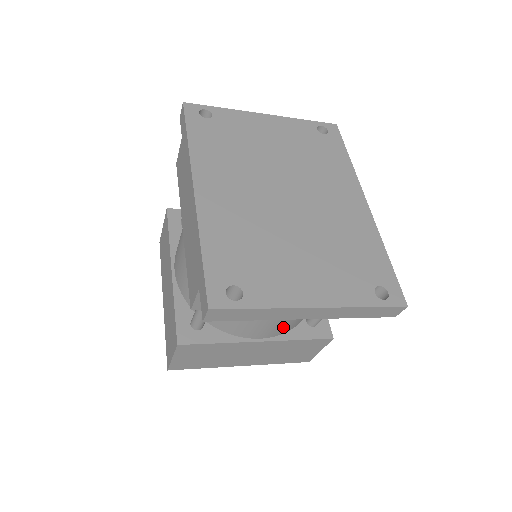
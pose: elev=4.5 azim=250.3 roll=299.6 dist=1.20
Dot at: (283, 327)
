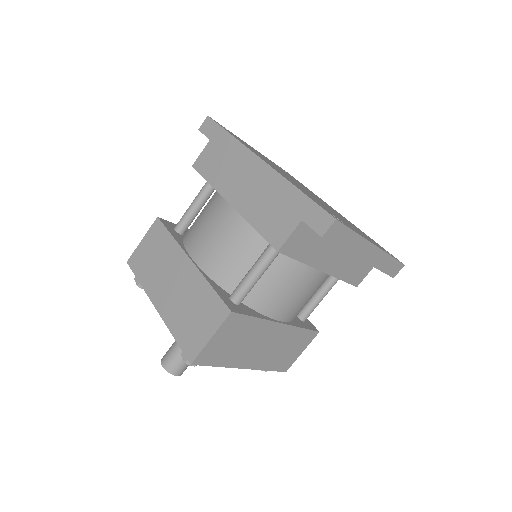
Dot at: (299, 308)
